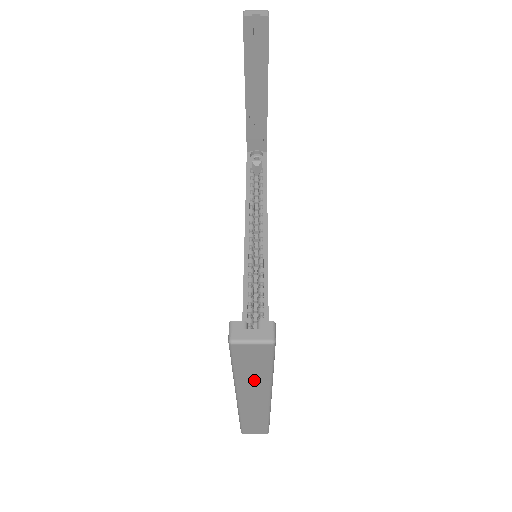
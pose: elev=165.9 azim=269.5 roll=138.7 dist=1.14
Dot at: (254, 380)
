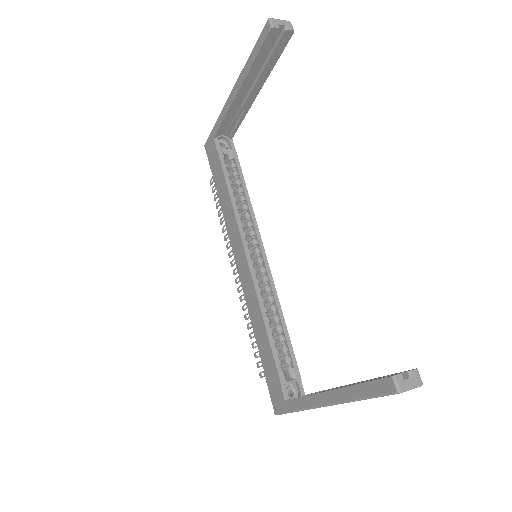
Dot at: occluded
